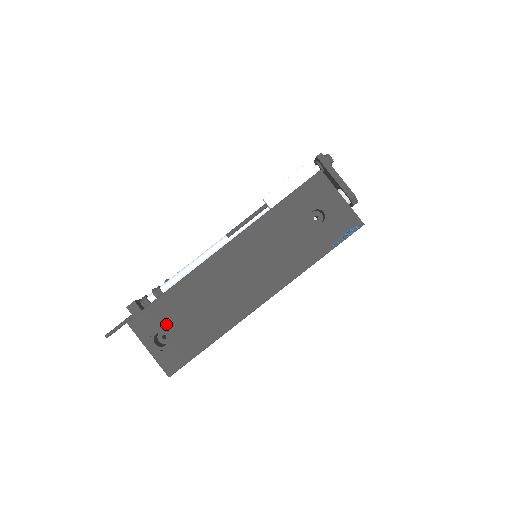
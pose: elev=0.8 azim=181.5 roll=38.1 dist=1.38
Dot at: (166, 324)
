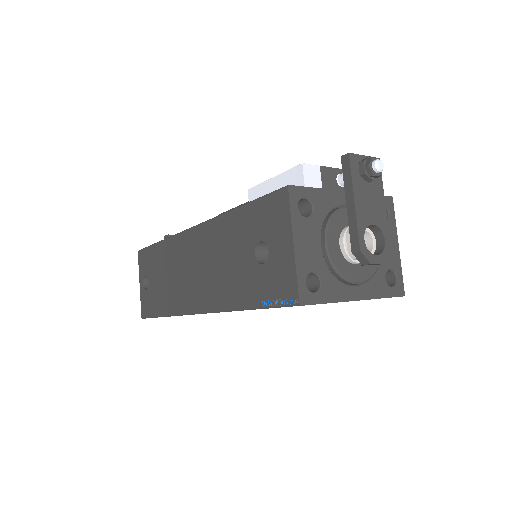
Dot at: (150, 272)
